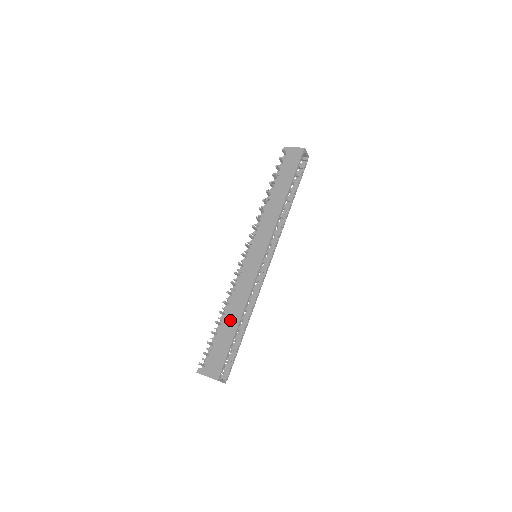
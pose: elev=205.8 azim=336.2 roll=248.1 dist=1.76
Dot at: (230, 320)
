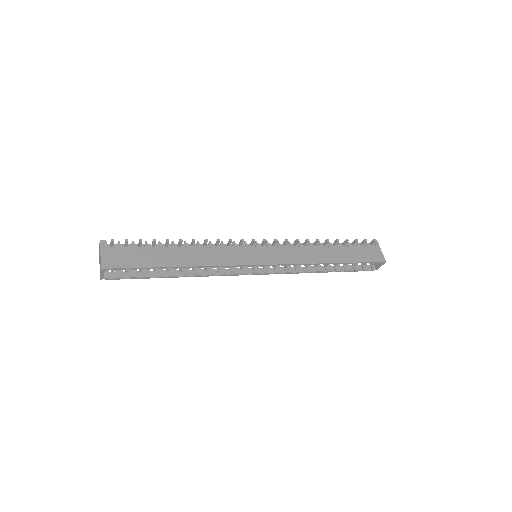
Dot at: (176, 255)
